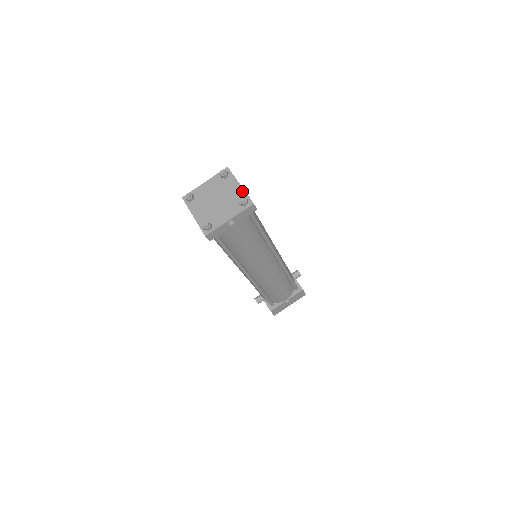
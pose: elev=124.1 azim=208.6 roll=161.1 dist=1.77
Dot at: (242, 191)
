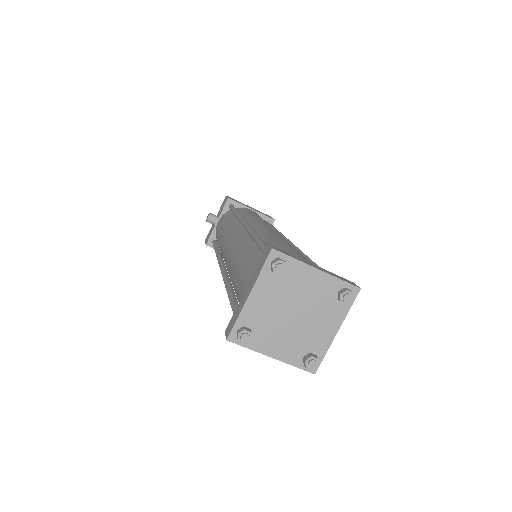
Dot at: (328, 343)
